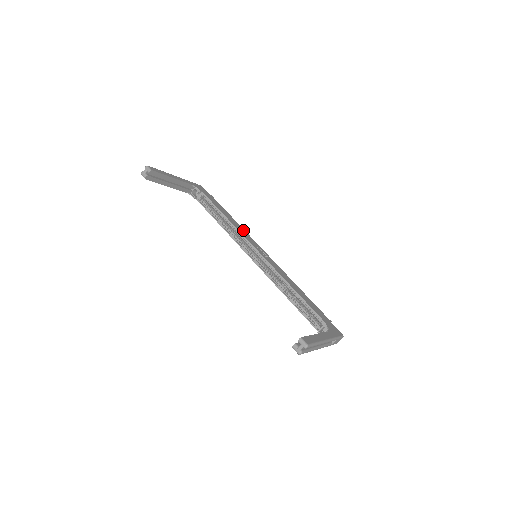
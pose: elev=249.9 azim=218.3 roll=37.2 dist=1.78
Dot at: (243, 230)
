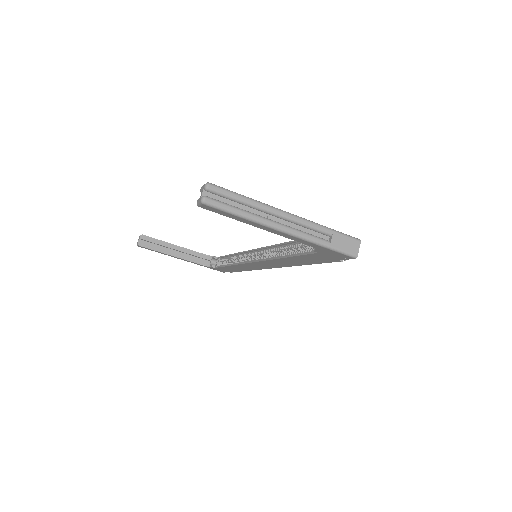
Dot at: occluded
